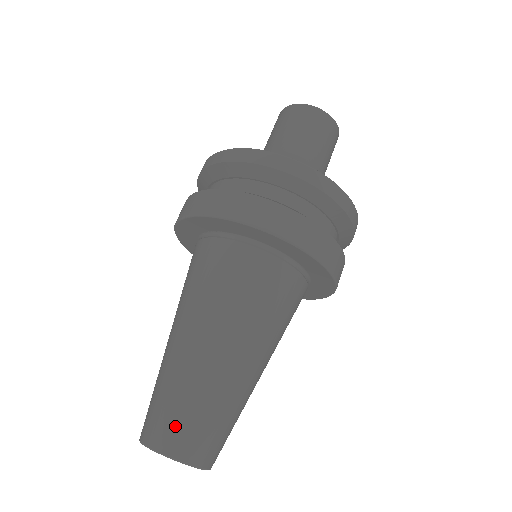
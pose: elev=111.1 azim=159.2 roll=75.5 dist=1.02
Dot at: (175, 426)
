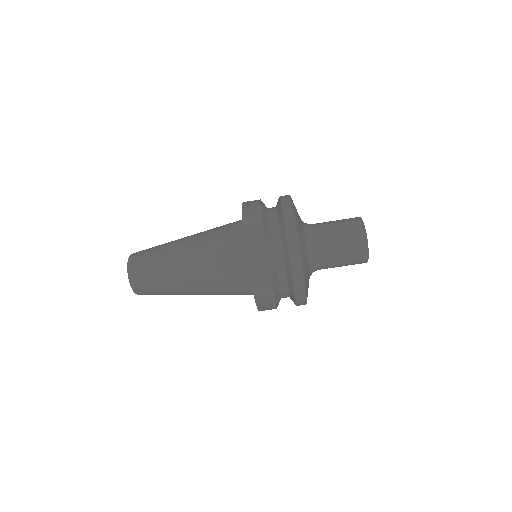
Dot at: (150, 294)
